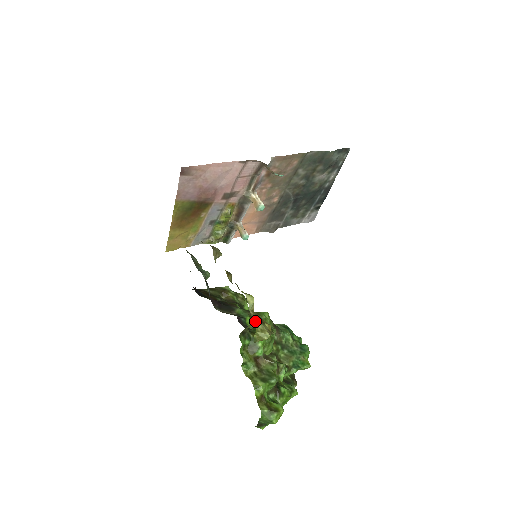
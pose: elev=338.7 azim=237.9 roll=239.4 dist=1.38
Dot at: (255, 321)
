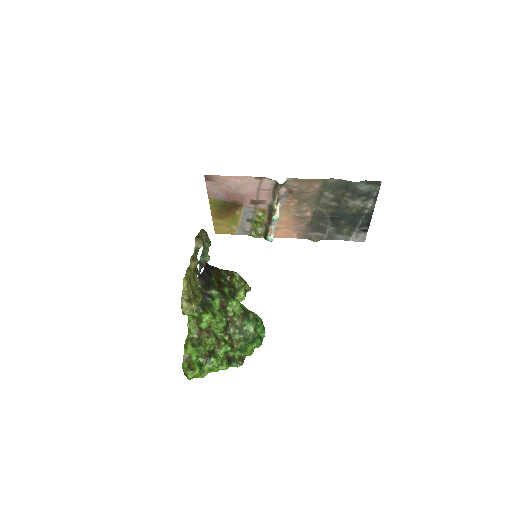
Dot at: (182, 299)
